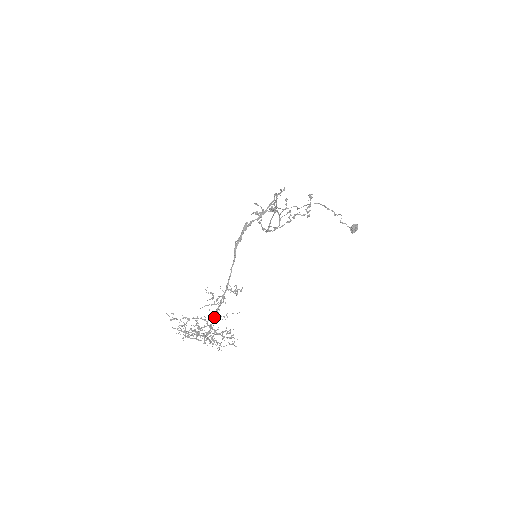
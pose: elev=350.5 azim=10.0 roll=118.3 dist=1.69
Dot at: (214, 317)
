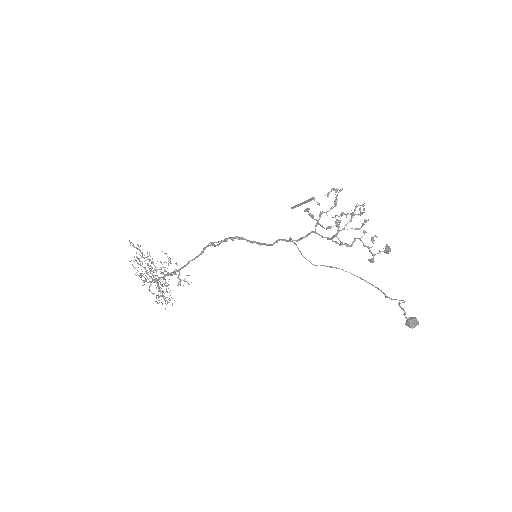
Dot at: (165, 275)
